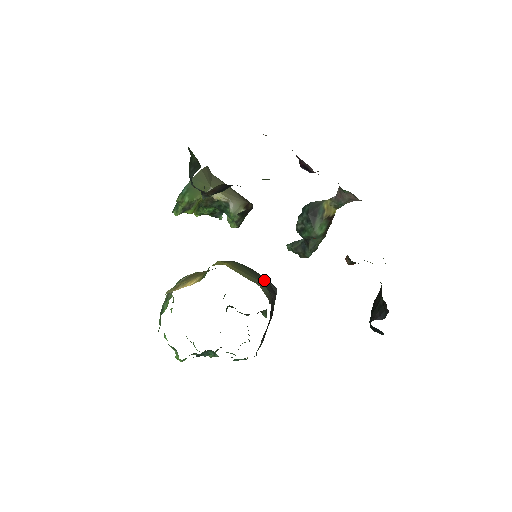
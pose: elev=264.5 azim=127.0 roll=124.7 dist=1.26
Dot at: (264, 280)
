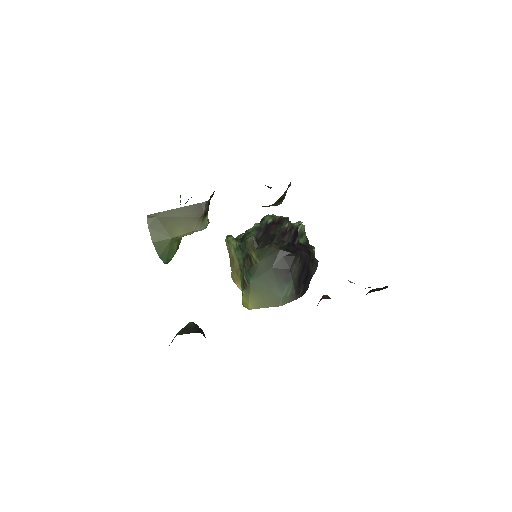
Dot at: (278, 266)
